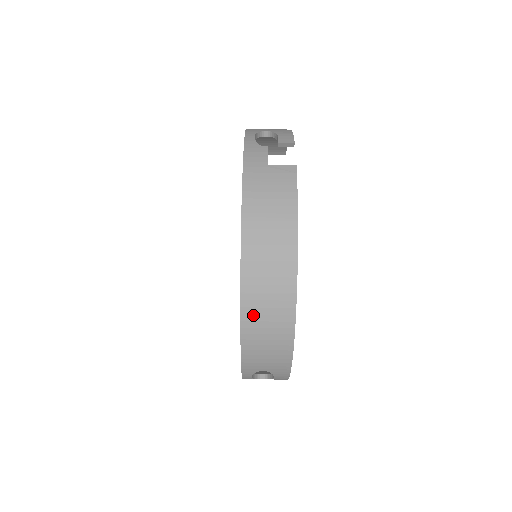
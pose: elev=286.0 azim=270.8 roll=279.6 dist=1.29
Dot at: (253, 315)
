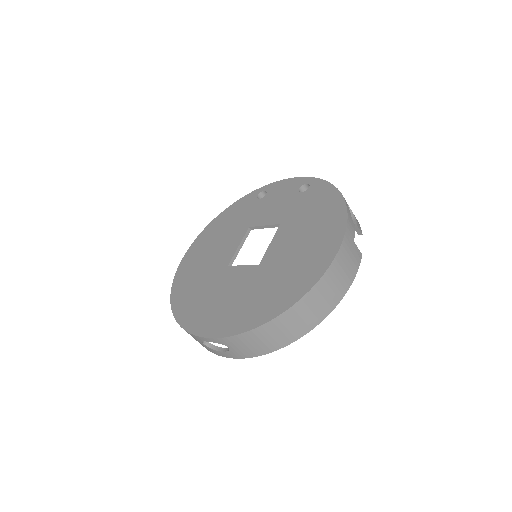
Dot at: (281, 323)
